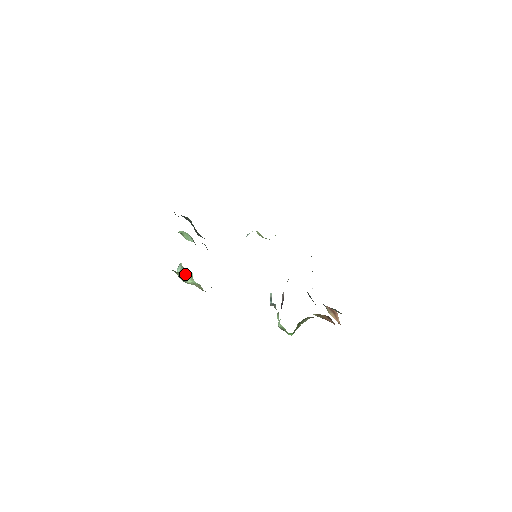
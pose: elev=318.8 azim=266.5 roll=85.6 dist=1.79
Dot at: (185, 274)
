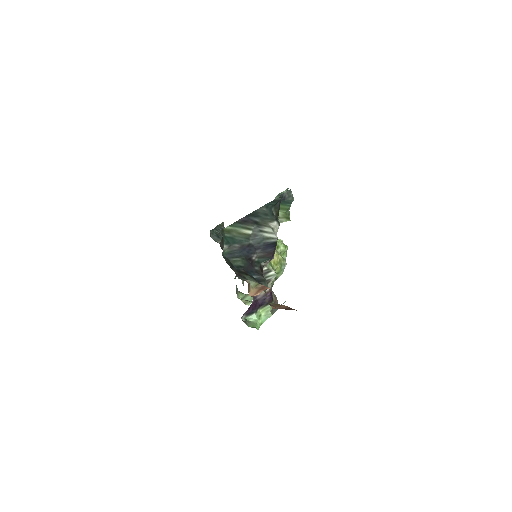
Dot at: occluded
